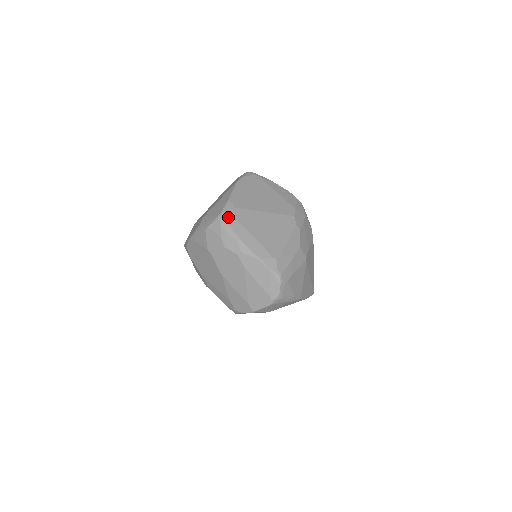
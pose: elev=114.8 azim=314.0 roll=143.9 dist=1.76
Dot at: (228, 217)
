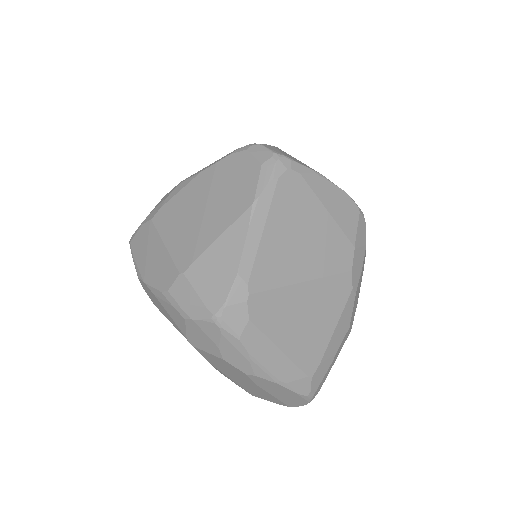
Dot at: (236, 319)
